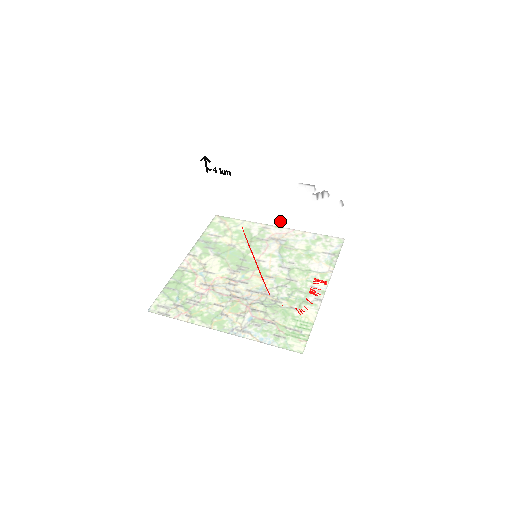
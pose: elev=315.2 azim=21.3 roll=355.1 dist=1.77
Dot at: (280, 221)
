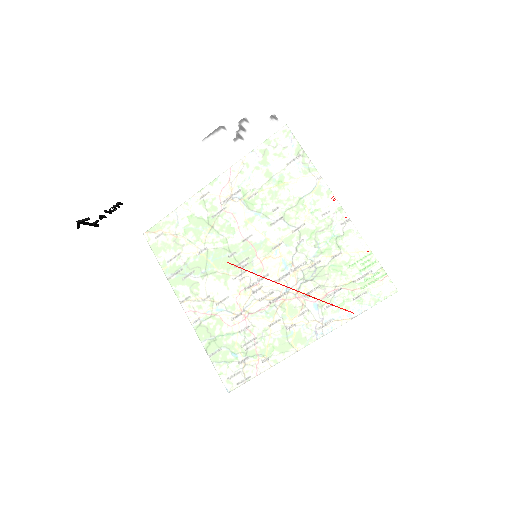
Dot at: (245, 210)
